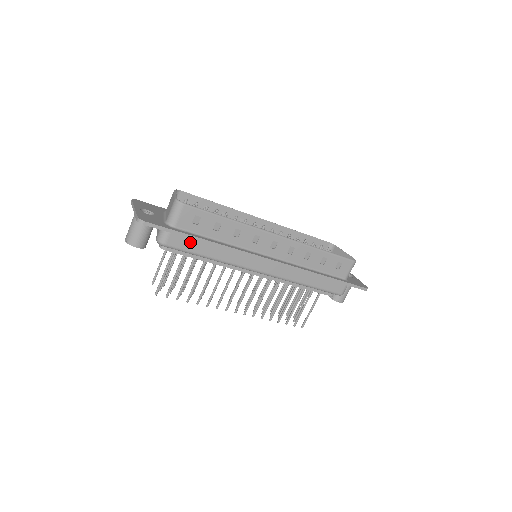
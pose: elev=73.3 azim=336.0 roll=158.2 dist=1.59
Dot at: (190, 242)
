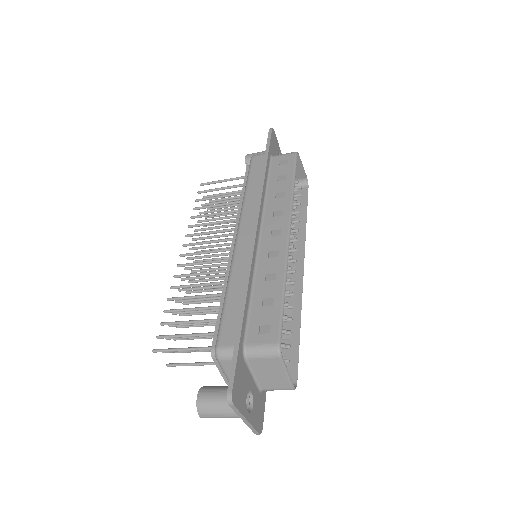
Dot at: occluded
